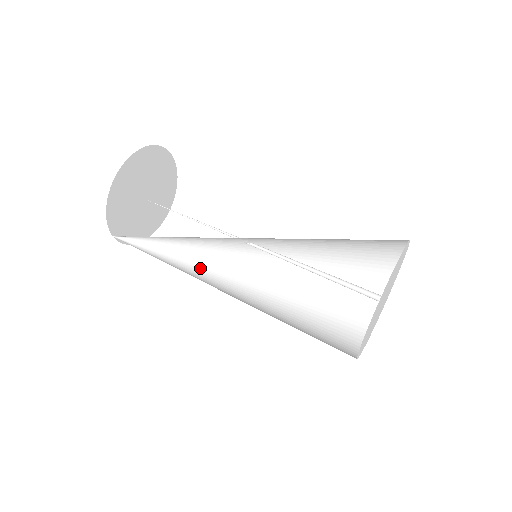
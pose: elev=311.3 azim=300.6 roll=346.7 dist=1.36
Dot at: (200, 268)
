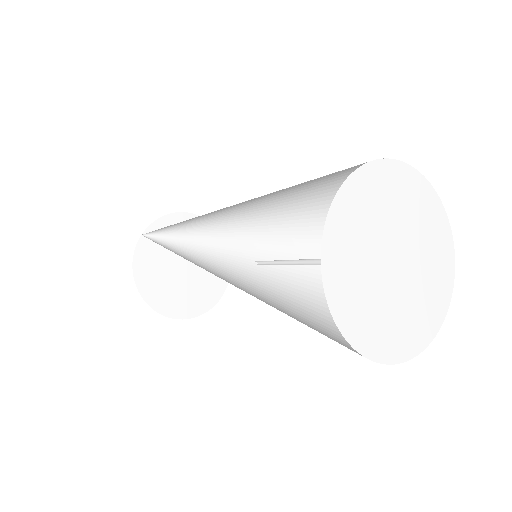
Dot at: occluded
